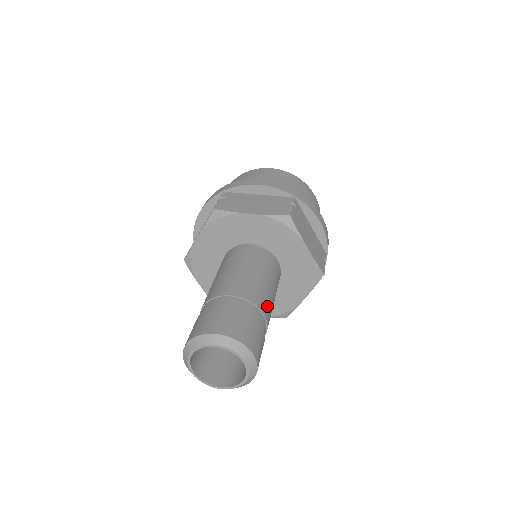
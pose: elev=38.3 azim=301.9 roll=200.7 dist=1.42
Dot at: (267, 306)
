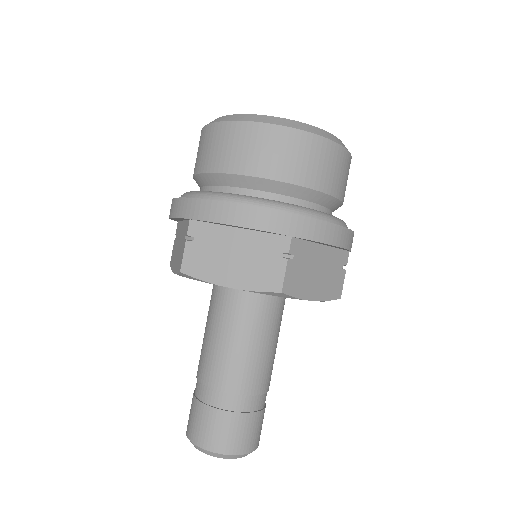
Dot at: (265, 378)
